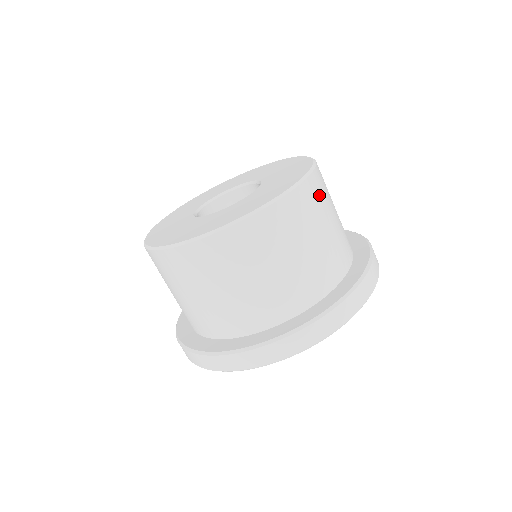
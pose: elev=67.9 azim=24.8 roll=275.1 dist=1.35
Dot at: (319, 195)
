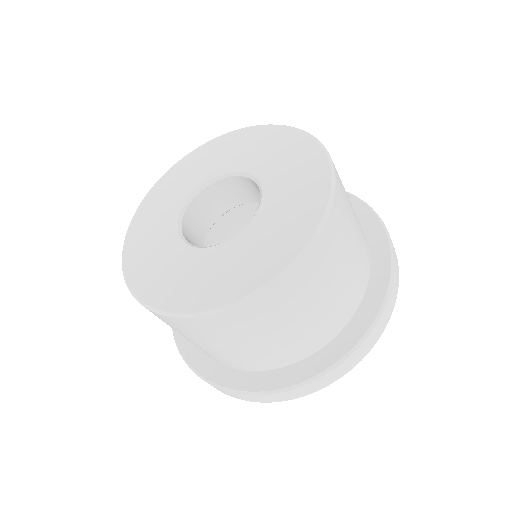
Dot at: (258, 317)
